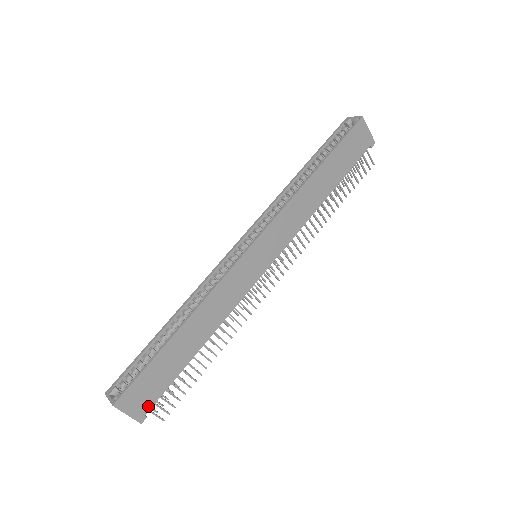
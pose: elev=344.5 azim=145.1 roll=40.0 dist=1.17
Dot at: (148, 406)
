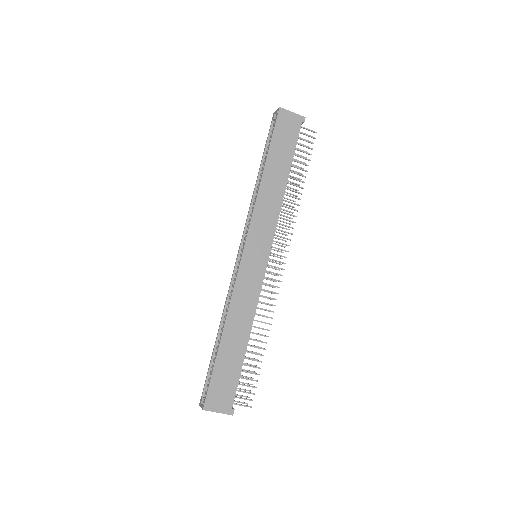
Dot at: (230, 401)
